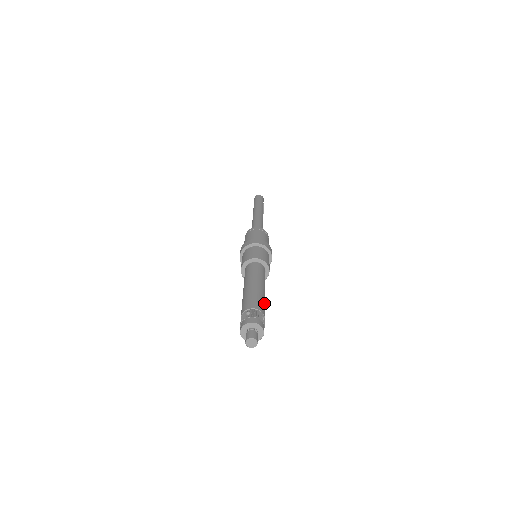
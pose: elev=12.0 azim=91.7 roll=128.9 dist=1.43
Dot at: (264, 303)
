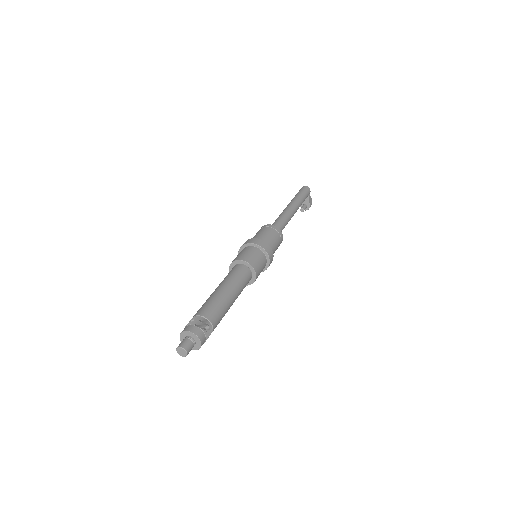
Dot at: (222, 310)
